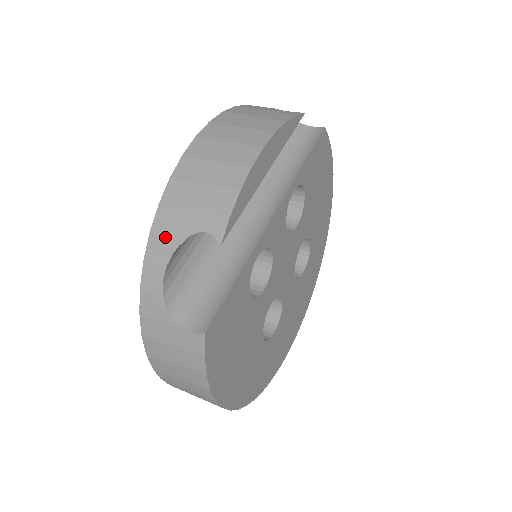
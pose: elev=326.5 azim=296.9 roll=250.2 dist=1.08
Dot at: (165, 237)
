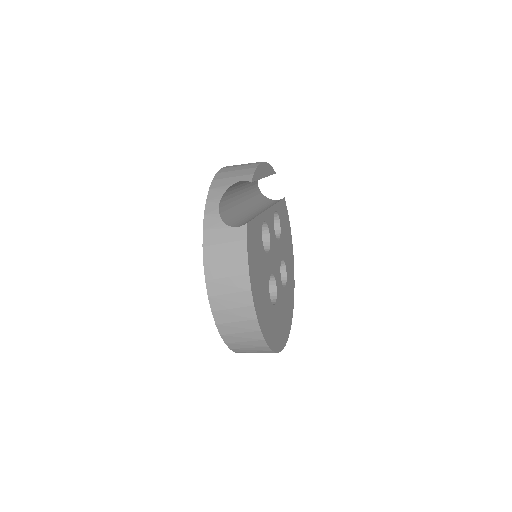
Dot at: (218, 189)
